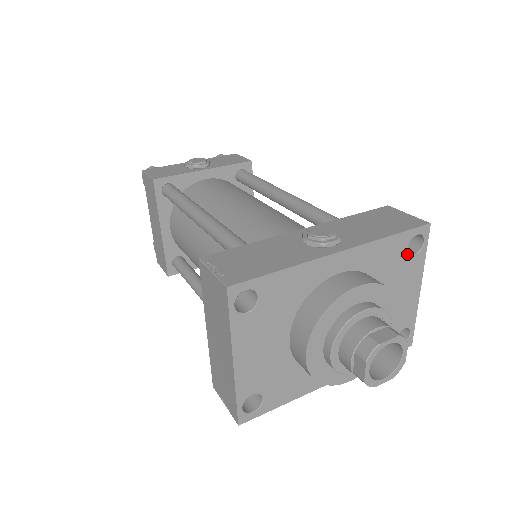
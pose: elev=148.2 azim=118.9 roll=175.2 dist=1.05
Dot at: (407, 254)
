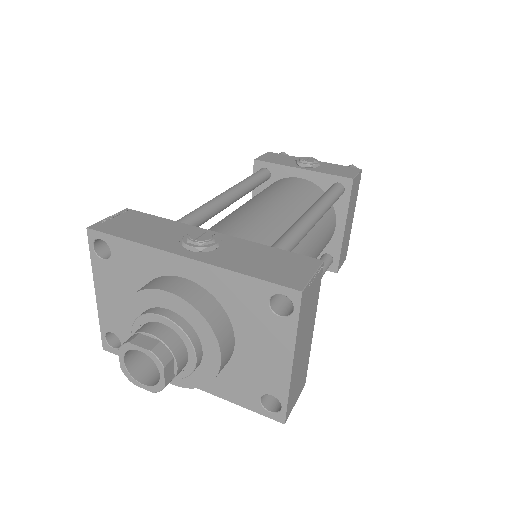
Dot at: (269, 309)
